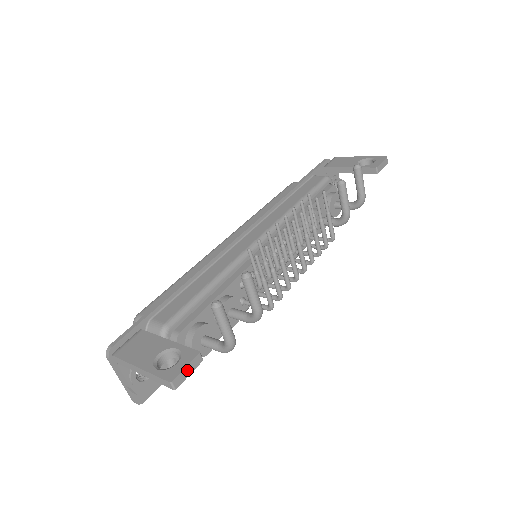
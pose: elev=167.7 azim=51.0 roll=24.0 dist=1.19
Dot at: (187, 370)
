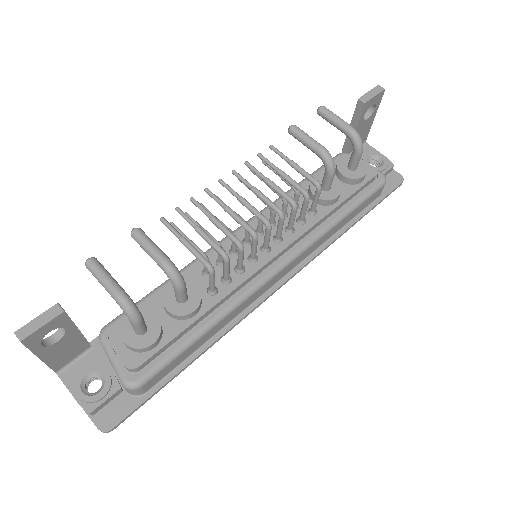
Dot at: (39, 321)
